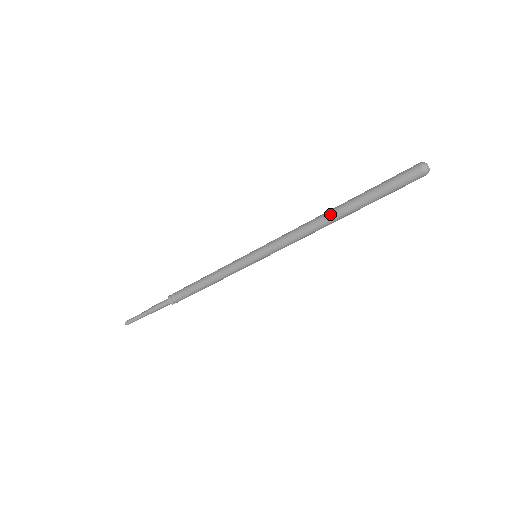
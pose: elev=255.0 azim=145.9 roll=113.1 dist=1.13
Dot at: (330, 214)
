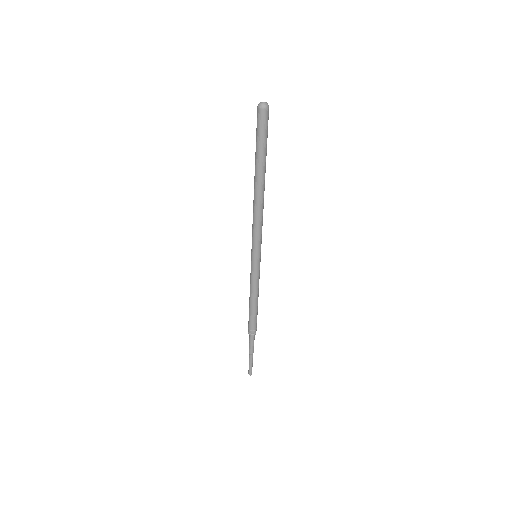
Dot at: (256, 188)
